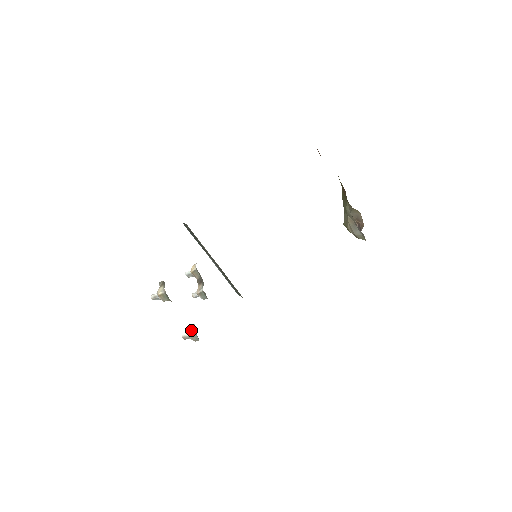
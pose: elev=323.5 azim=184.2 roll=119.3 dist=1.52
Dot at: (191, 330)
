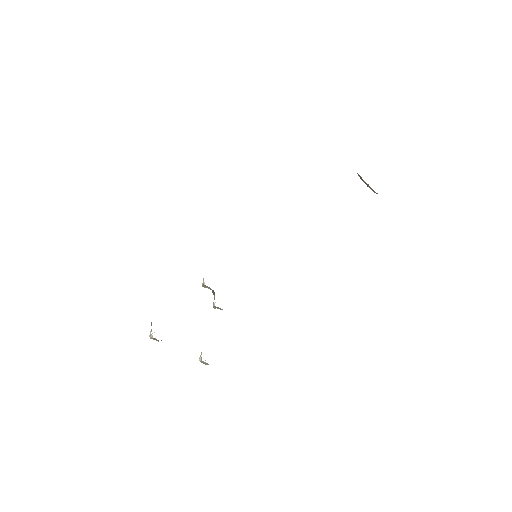
Dot at: (200, 356)
